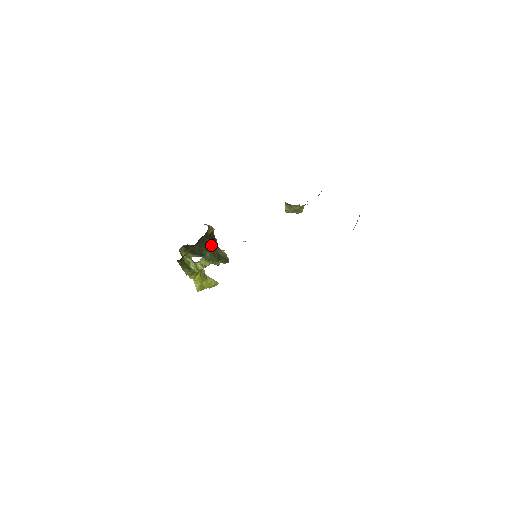
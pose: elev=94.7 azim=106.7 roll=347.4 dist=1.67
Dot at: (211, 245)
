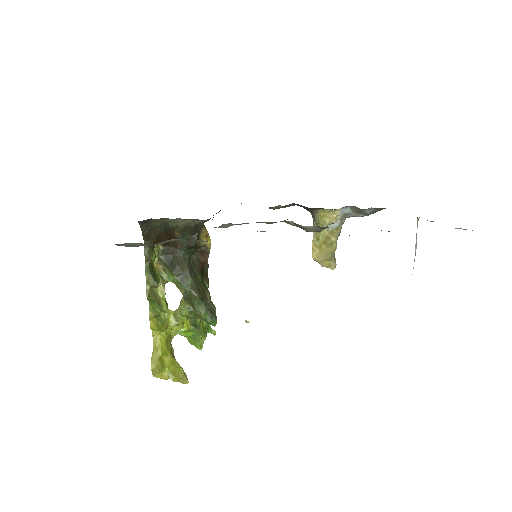
Dot at: (199, 274)
